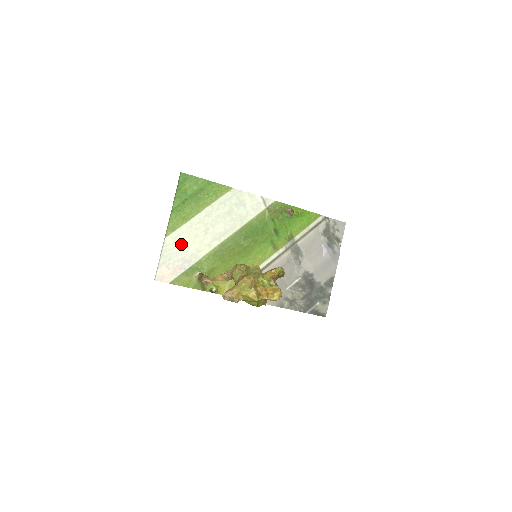
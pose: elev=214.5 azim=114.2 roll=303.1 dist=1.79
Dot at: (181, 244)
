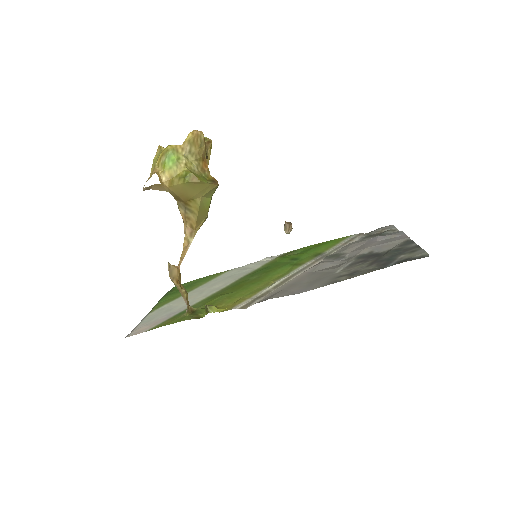
Dot at: (168, 309)
